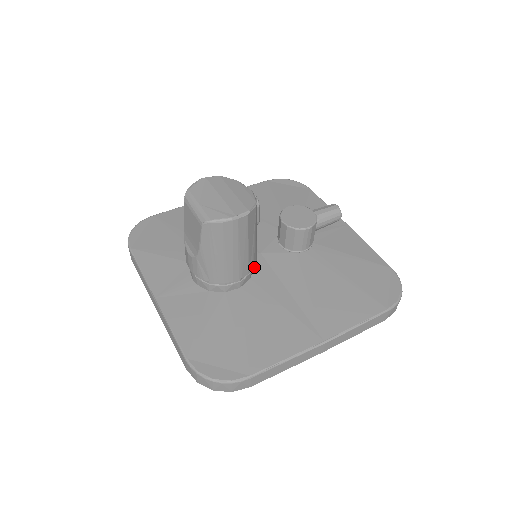
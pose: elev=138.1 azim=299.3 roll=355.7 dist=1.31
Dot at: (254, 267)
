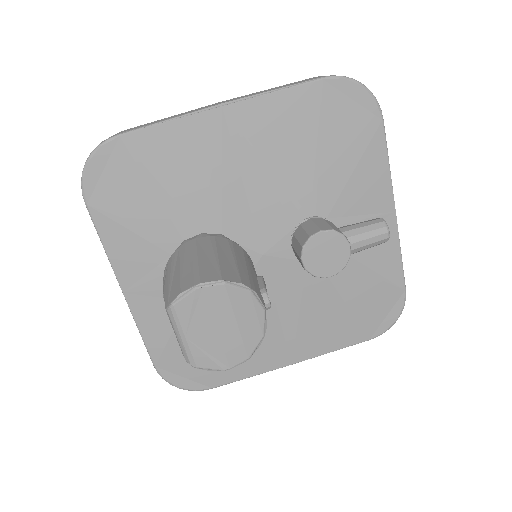
Dot at: occluded
